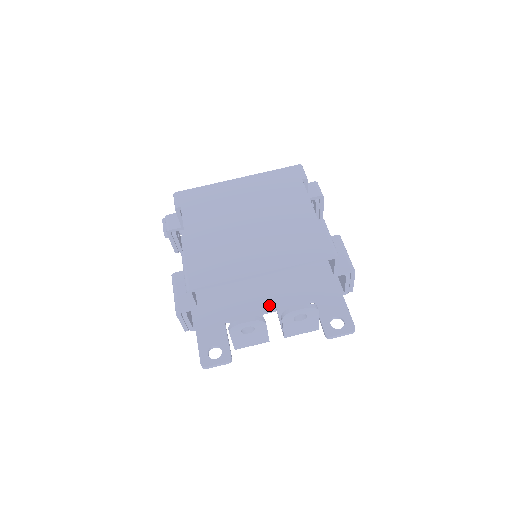
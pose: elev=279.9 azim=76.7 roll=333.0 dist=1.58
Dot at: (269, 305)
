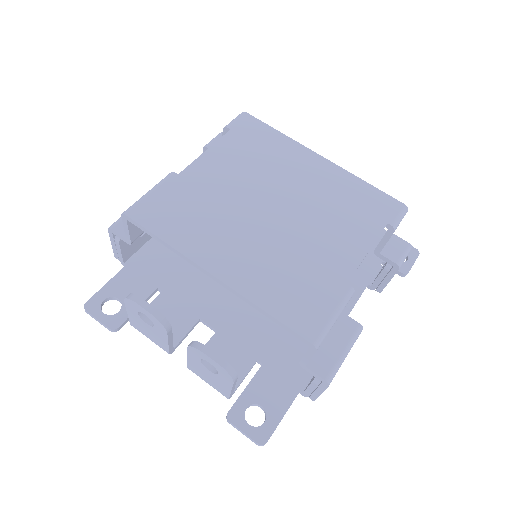
Dot at: (216, 318)
